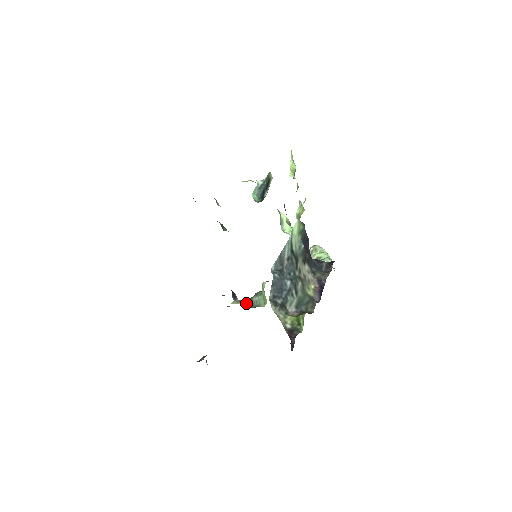
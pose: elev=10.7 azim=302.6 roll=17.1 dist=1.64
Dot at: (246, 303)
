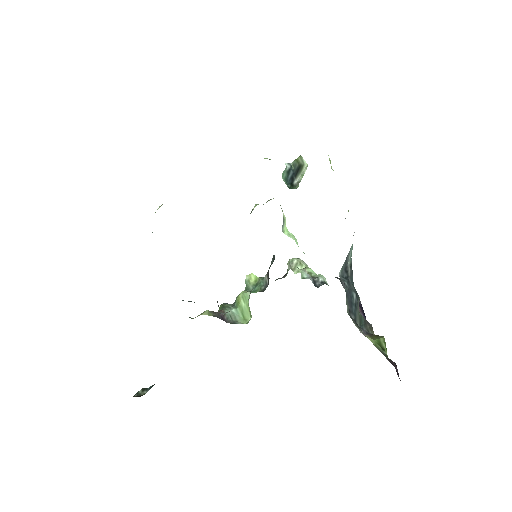
Dot at: (219, 316)
